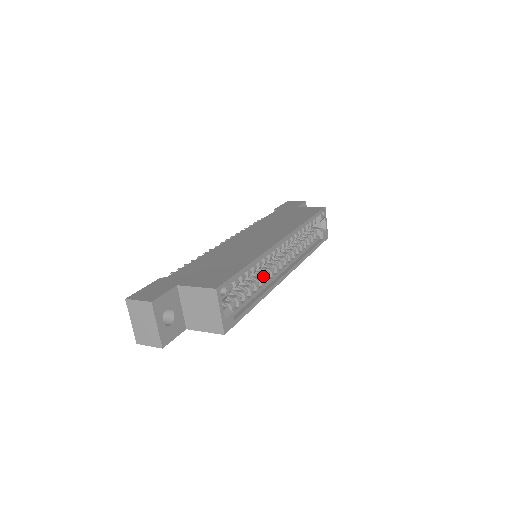
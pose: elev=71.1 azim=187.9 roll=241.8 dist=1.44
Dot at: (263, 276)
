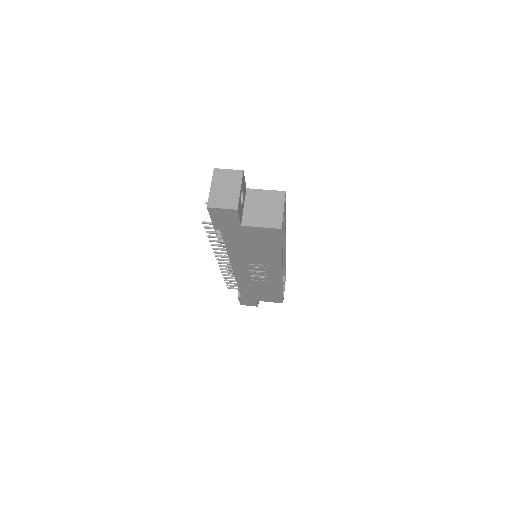
Dot at: occluded
